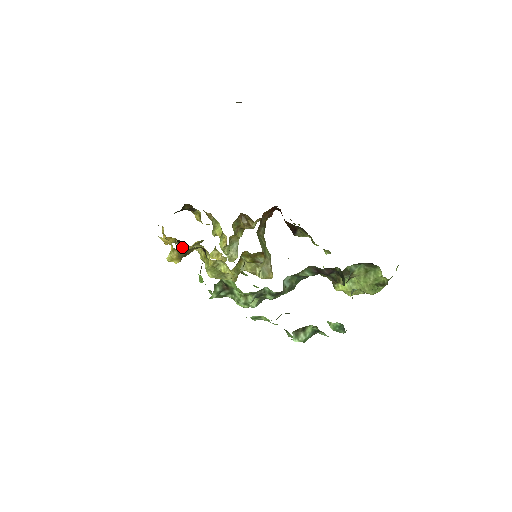
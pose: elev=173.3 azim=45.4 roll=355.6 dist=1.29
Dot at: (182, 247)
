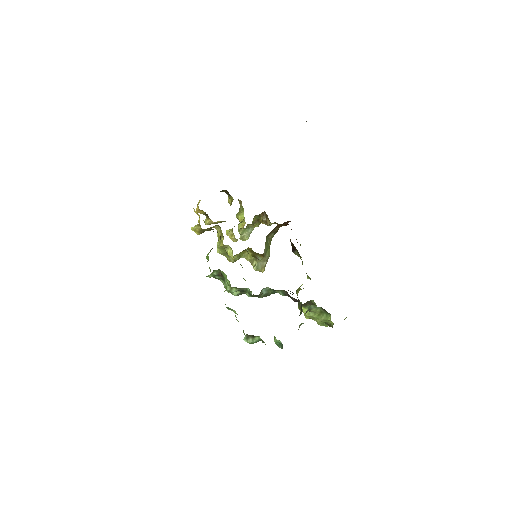
Dot at: (208, 219)
